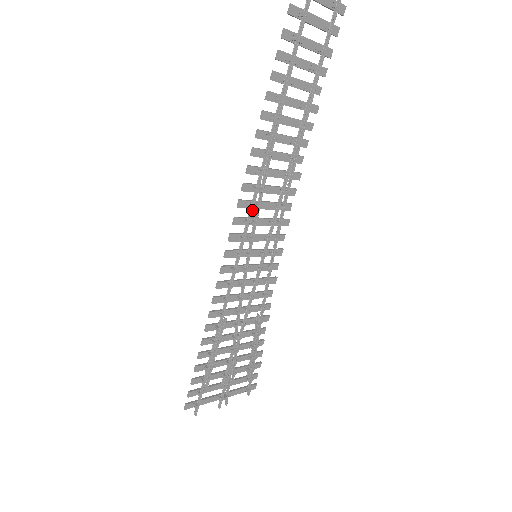
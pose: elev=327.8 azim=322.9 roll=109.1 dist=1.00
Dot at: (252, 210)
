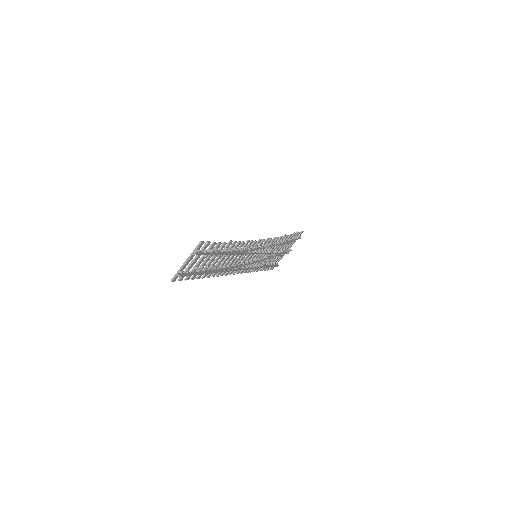
Dot at: (238, 270)
